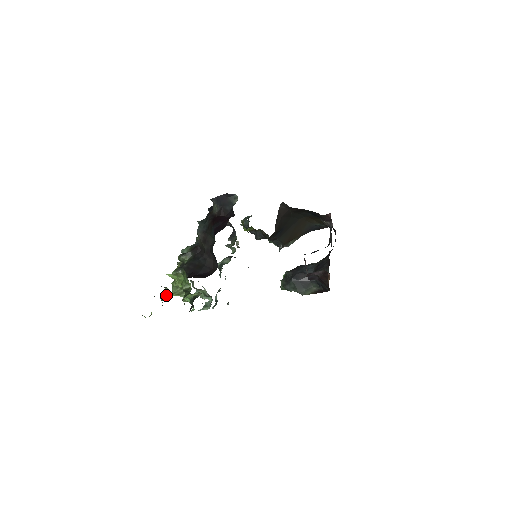
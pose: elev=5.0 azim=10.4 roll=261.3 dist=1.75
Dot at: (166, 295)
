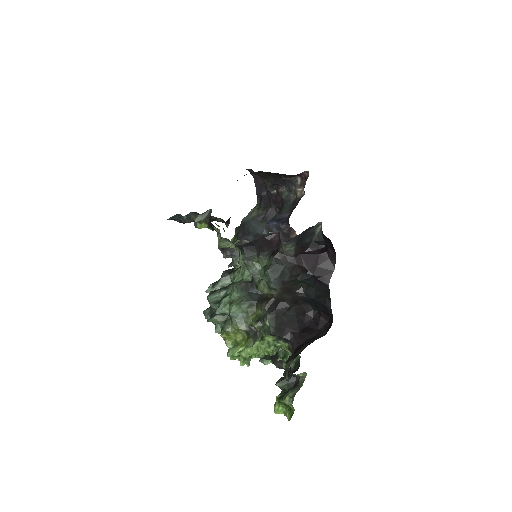
Dot at: (291, 379)
